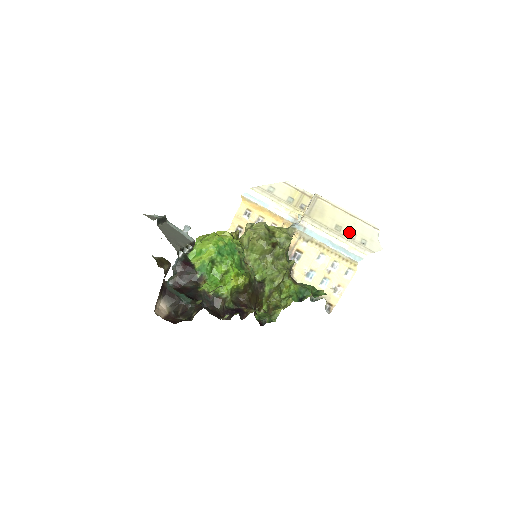
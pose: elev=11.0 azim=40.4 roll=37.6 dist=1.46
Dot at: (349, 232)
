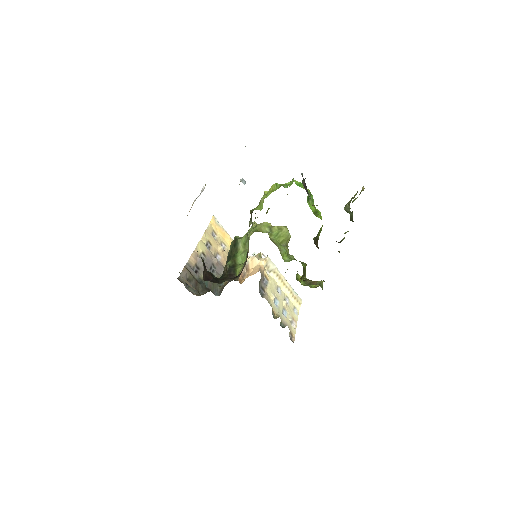
Dot at: occluded
